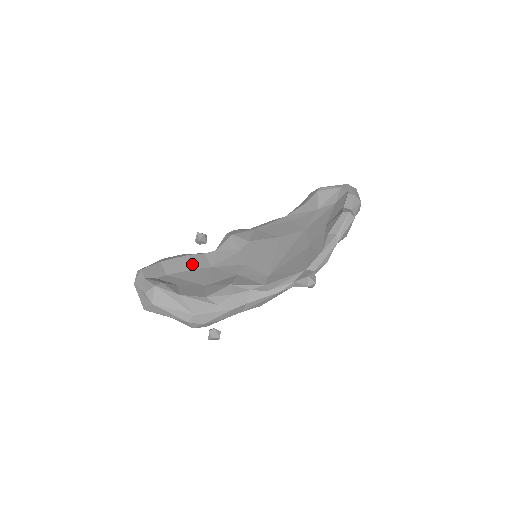
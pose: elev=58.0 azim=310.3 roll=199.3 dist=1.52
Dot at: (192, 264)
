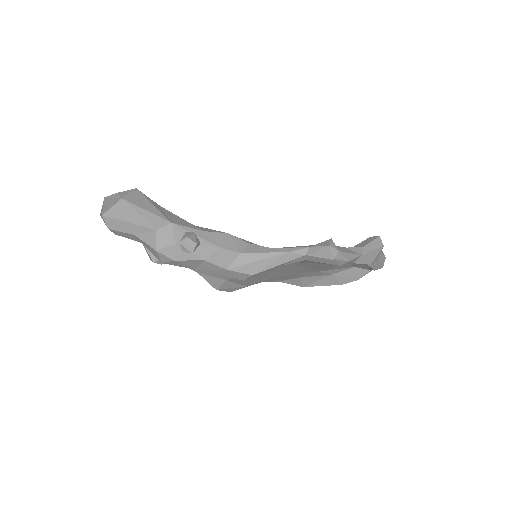
Dot at: occluded
